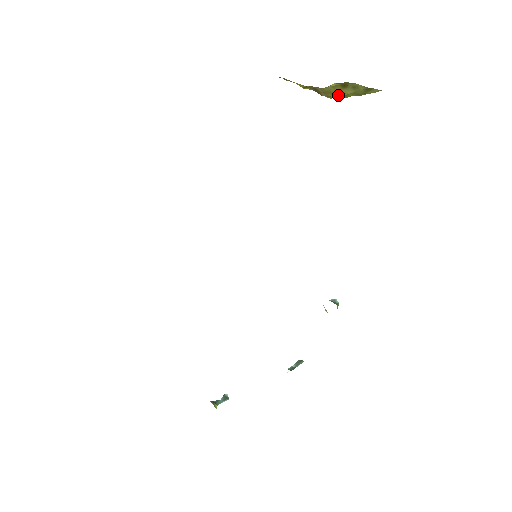
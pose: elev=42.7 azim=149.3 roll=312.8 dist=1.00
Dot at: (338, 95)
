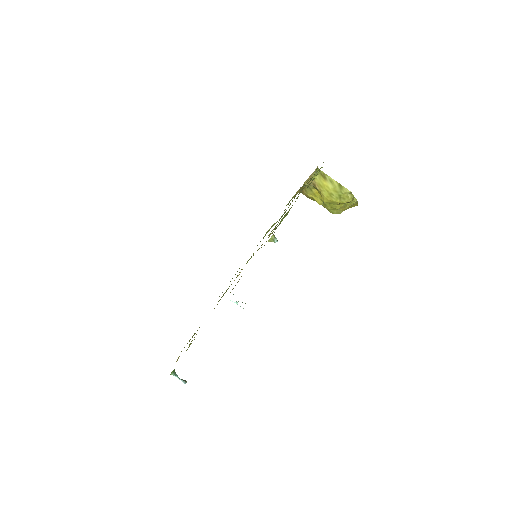
Dot at: (325, 188)
